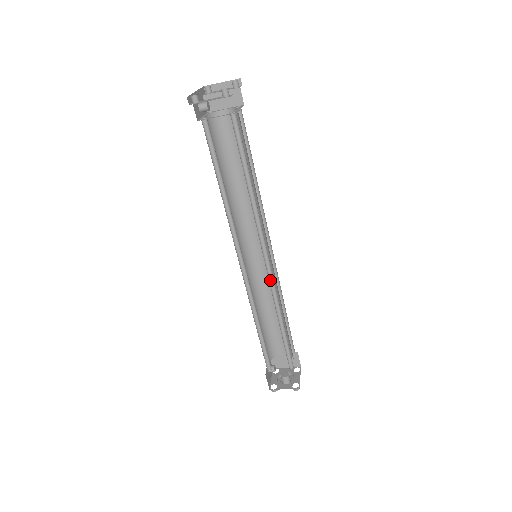
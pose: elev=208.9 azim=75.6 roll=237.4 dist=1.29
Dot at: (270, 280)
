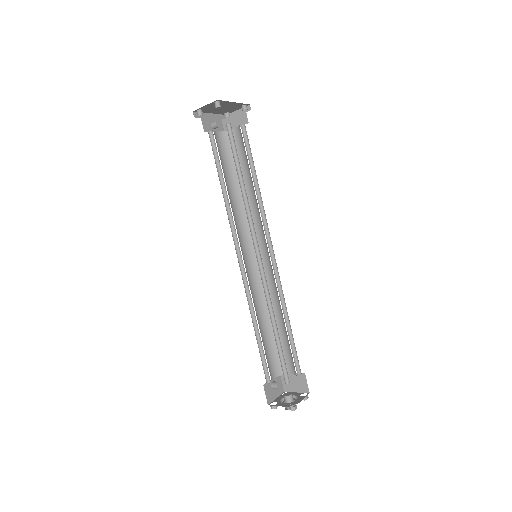
Dot at: (263, 278)
